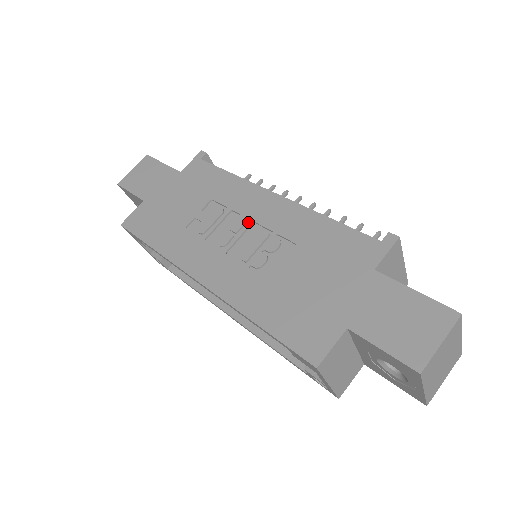
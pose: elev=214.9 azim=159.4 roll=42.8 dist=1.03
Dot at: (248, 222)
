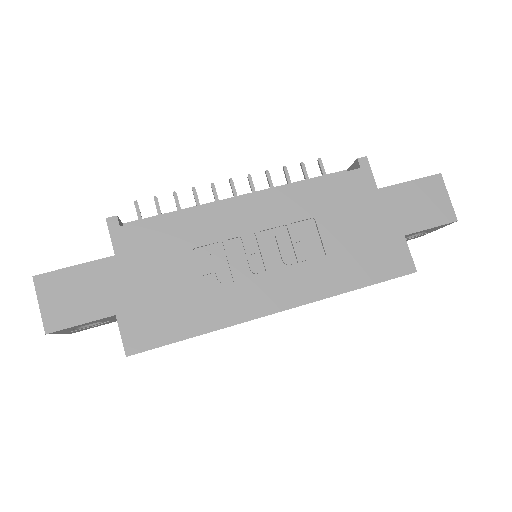
Dot at: (255, 236)
